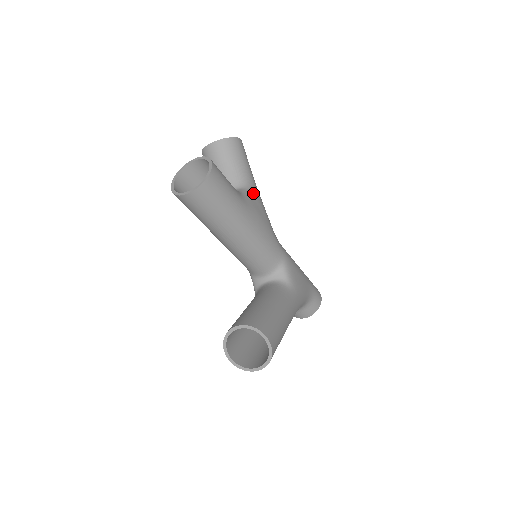
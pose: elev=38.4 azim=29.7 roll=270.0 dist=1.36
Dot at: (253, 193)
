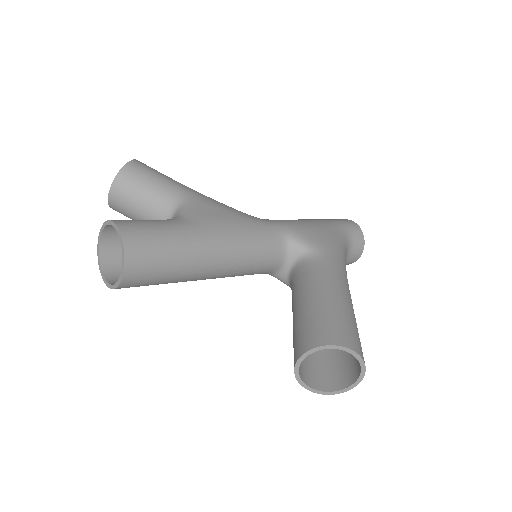
Dot at: (193, 202)
